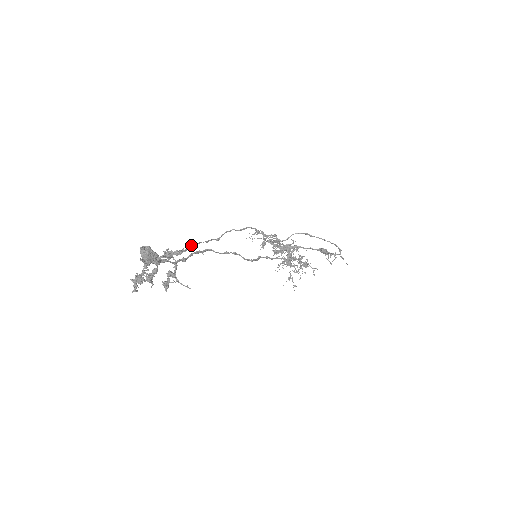
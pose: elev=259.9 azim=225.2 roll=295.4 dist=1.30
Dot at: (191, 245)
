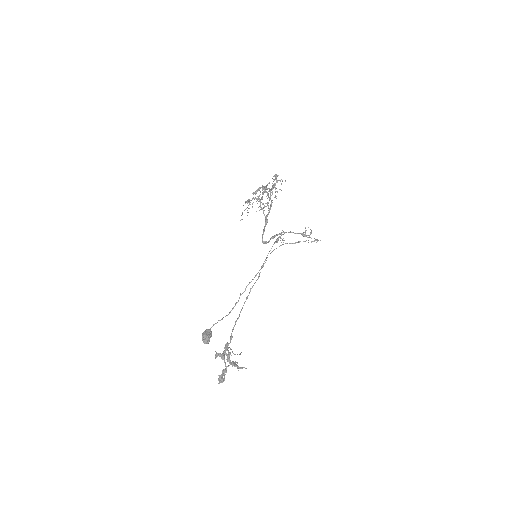
Dot at: occluded
